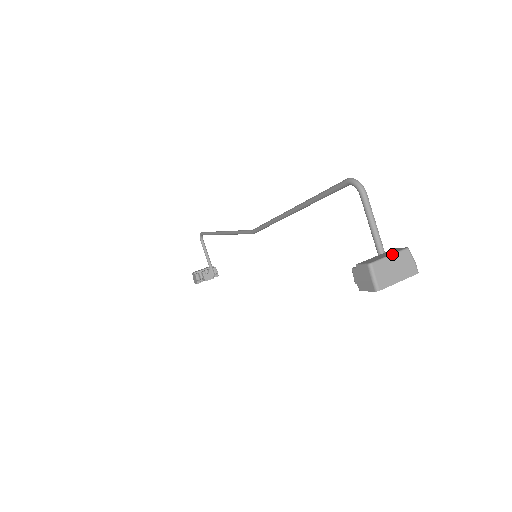
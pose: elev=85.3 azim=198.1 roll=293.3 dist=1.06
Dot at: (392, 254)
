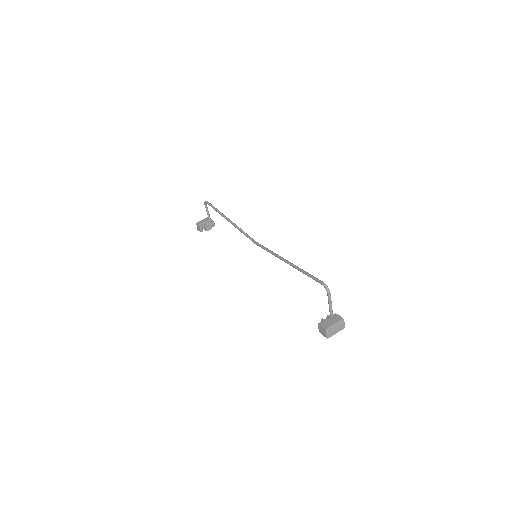
Dot at: (336, 323)
